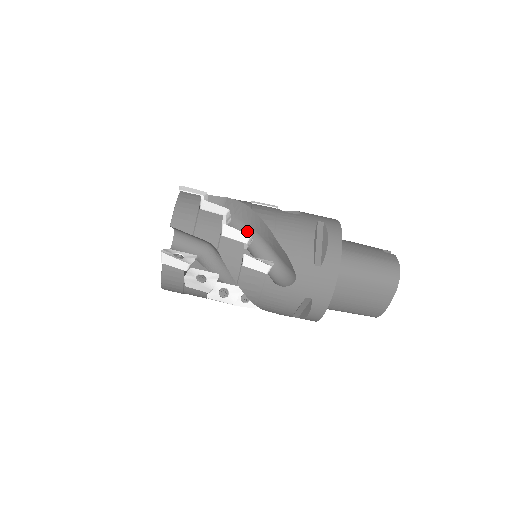
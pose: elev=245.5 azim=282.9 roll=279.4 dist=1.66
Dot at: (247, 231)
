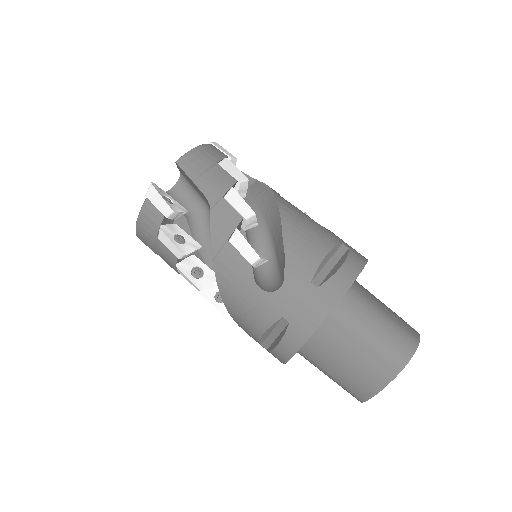
Dot at: (258, 218)
